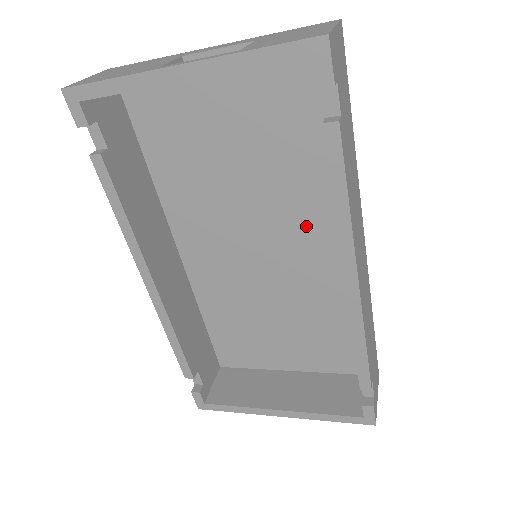
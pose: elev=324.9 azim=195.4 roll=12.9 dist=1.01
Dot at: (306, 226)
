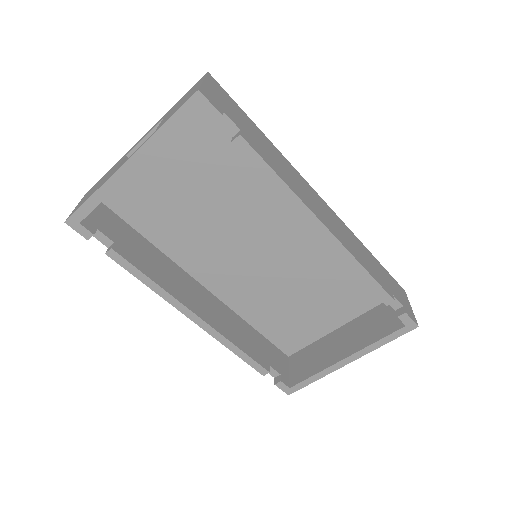
Dot at: (276, 214)
